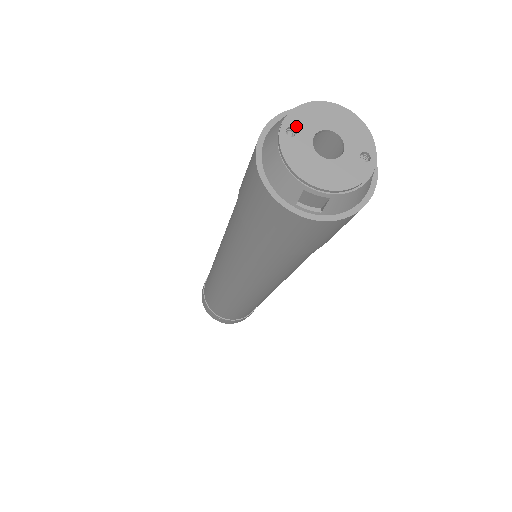
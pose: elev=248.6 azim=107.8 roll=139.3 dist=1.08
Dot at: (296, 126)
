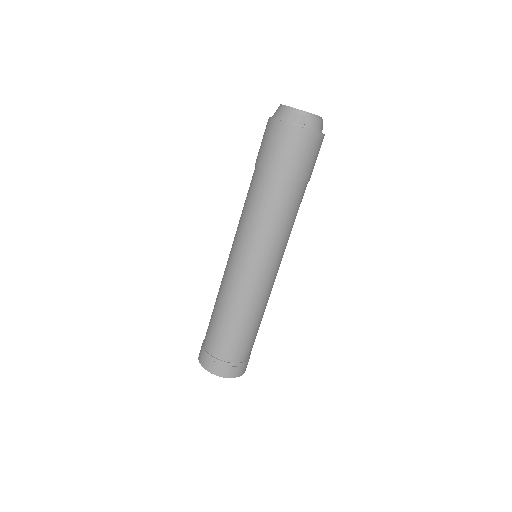
Dot at: occluded
